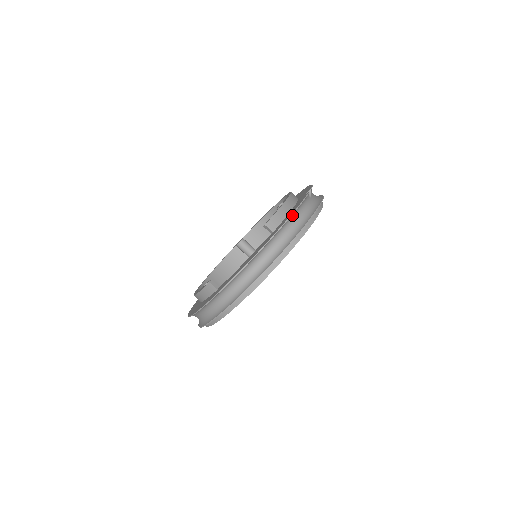
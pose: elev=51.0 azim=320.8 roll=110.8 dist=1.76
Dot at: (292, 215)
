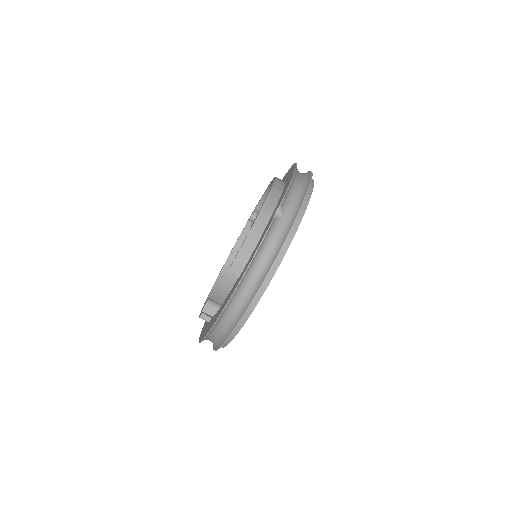
Dot at: (249, 266)
